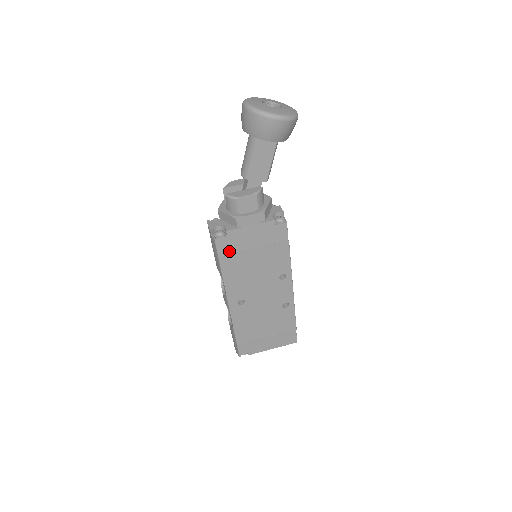
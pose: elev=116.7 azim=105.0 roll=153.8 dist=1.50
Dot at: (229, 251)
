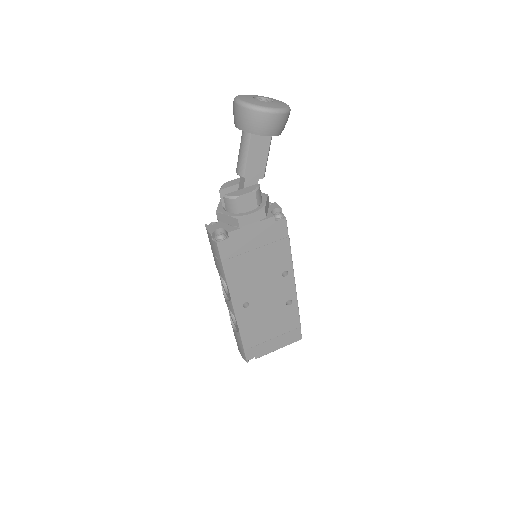
Dot at: (231, 253)
